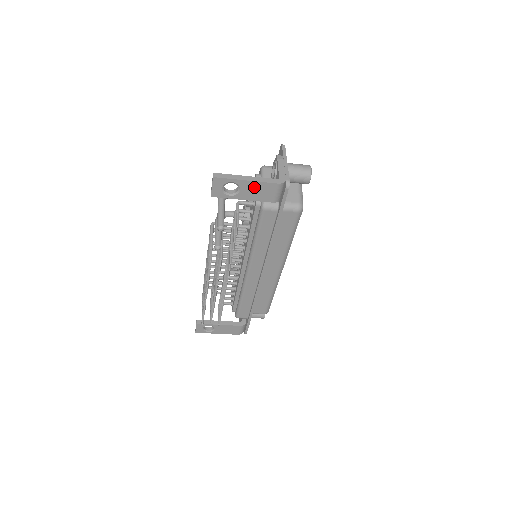
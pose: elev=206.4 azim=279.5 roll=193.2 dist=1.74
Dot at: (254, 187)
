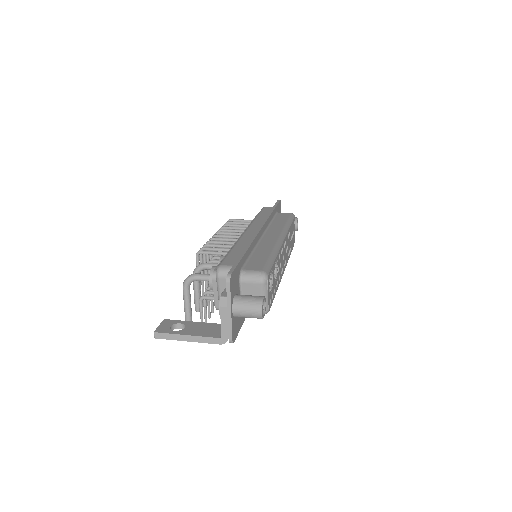
Dot at: occluded
